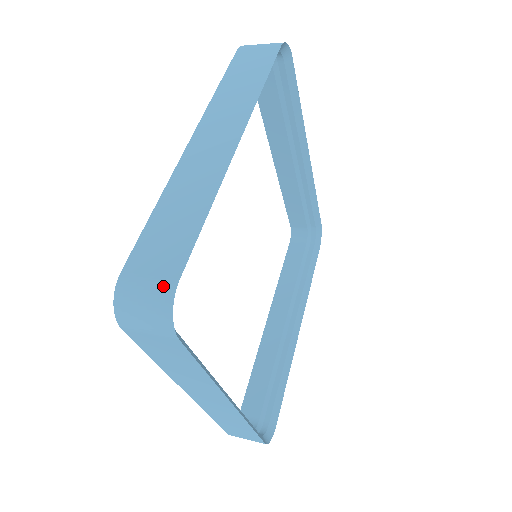
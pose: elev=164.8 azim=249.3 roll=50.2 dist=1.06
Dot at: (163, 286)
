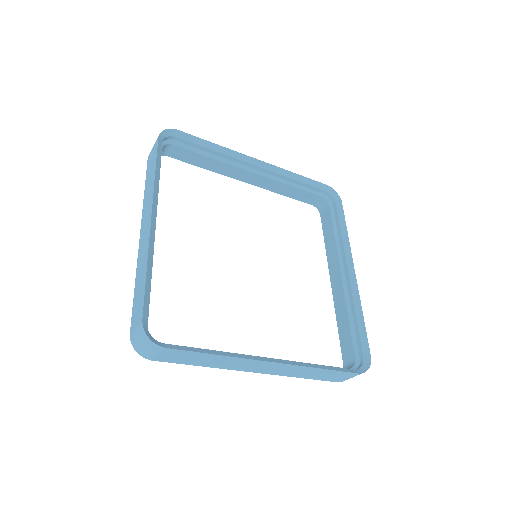
Dot at: (173, 134)
